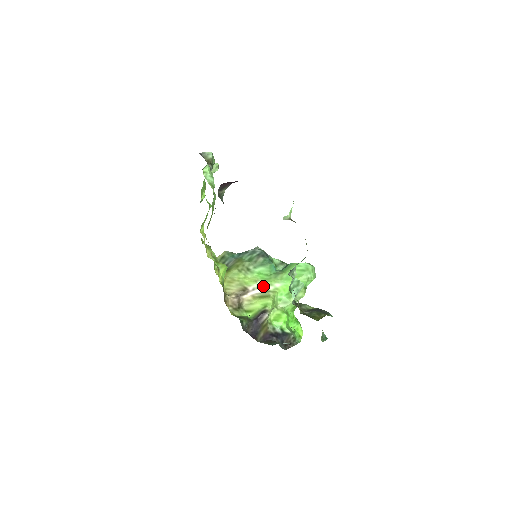
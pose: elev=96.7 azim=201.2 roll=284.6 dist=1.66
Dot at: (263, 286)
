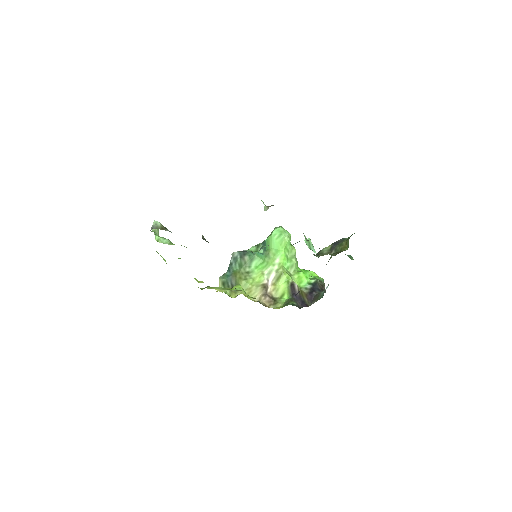
Dot at: (270, 272)
